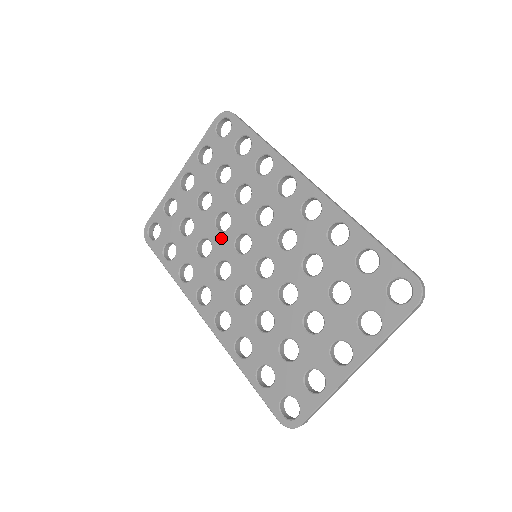
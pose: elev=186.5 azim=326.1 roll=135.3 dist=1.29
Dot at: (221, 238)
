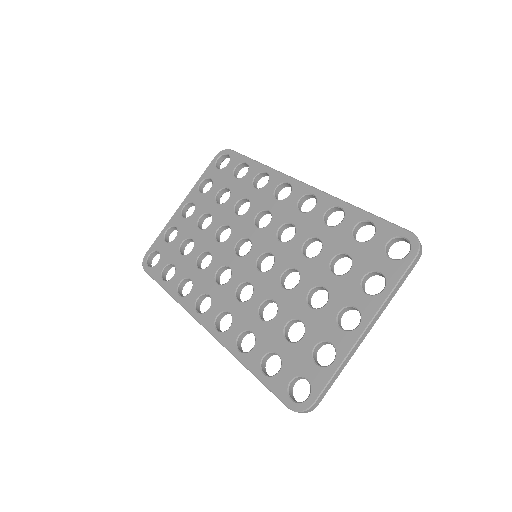
Dot at: (221, 247)
